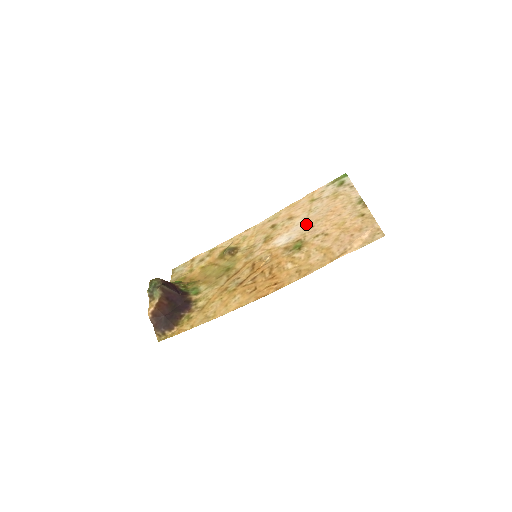
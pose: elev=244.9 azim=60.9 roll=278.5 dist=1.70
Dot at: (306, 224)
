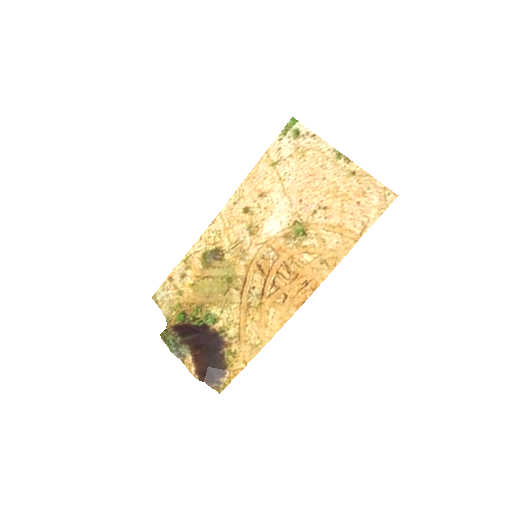
Dot at: (289, 199)
